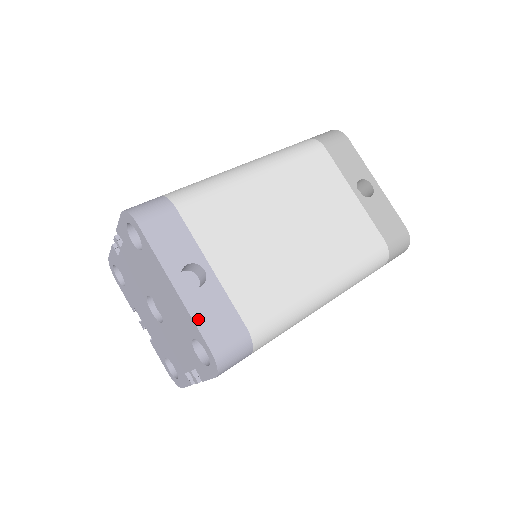
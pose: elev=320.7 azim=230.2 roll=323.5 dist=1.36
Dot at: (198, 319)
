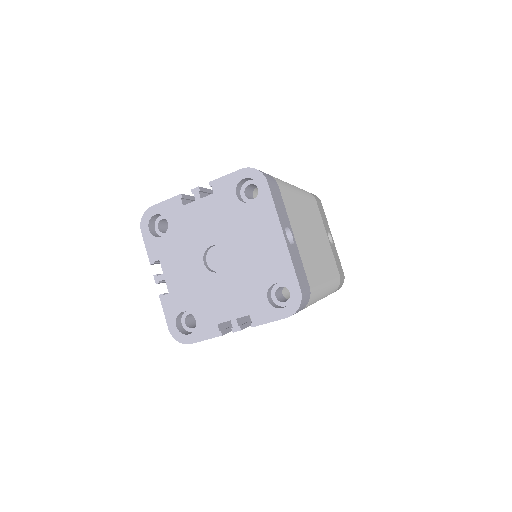
Dot at: (295, 266)
